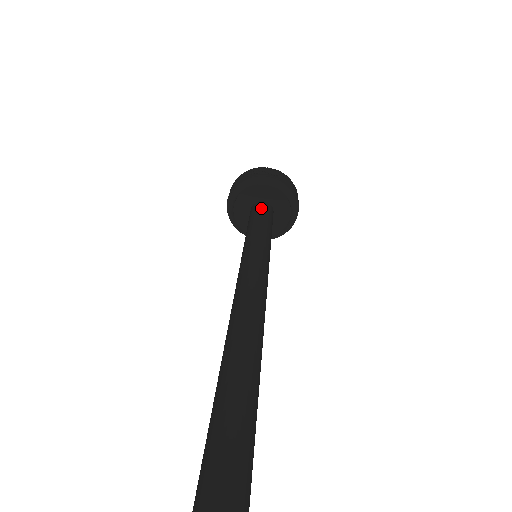
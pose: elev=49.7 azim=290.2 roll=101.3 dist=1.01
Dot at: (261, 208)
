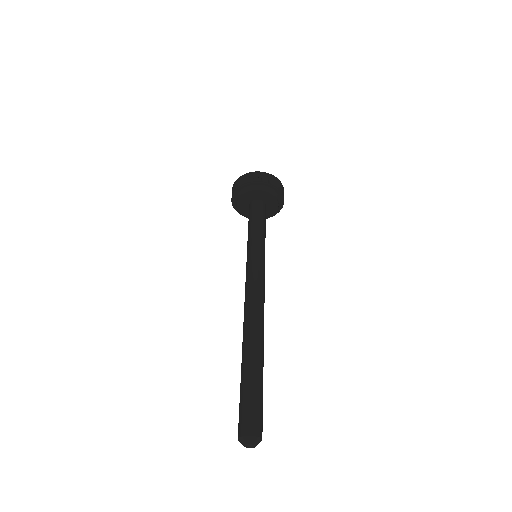
Dot at: (260, 209)
